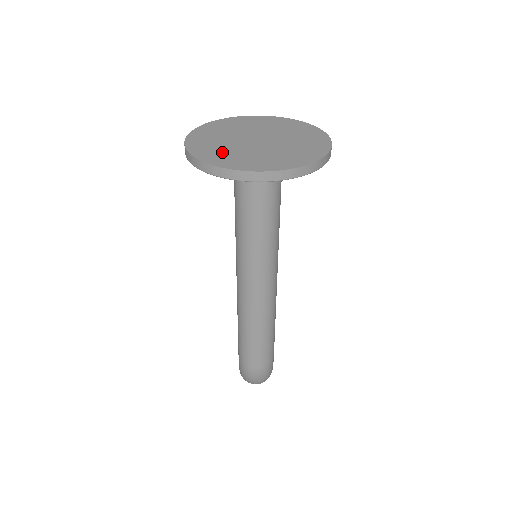
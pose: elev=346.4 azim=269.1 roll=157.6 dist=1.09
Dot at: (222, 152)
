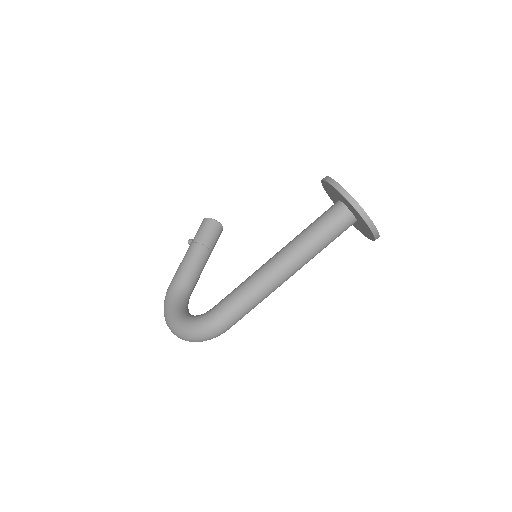
Dot at: occluded
